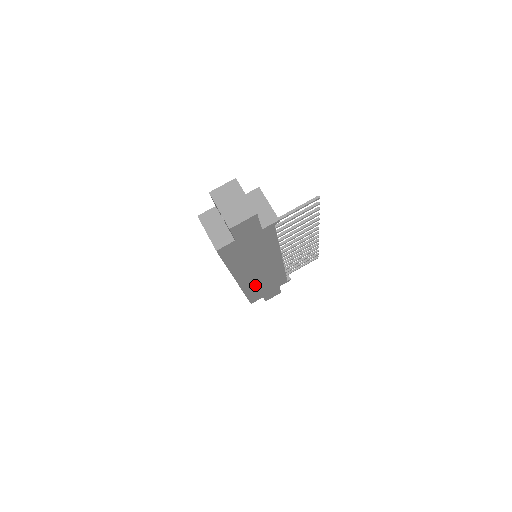
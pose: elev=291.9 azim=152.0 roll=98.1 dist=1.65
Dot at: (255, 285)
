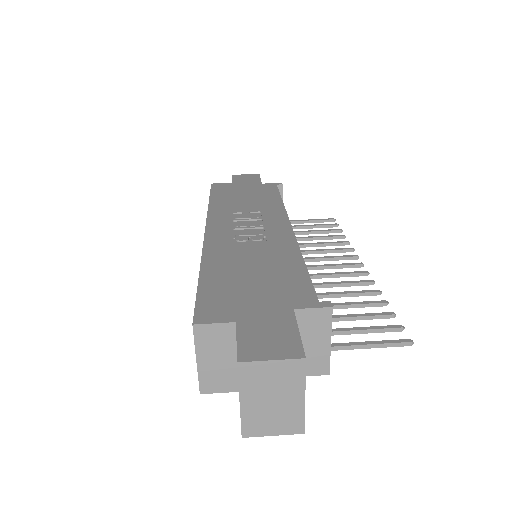
Dot at: occluded
